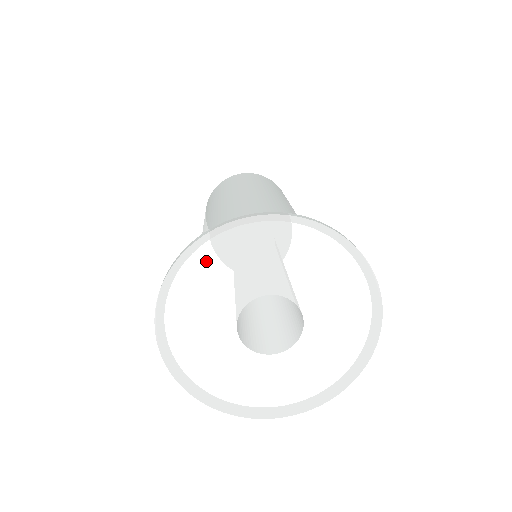
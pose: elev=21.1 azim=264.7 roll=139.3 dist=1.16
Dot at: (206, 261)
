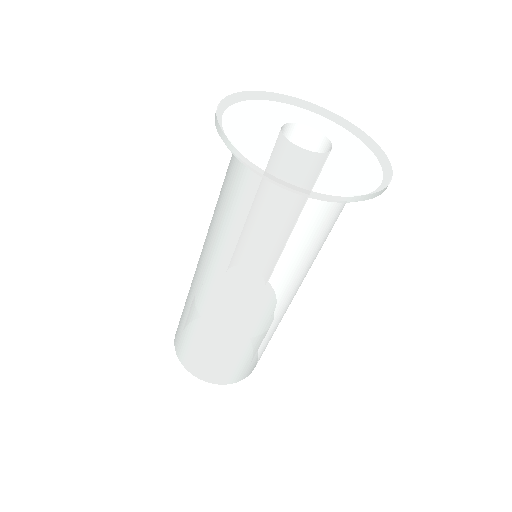
Dot at: (258, 99)
